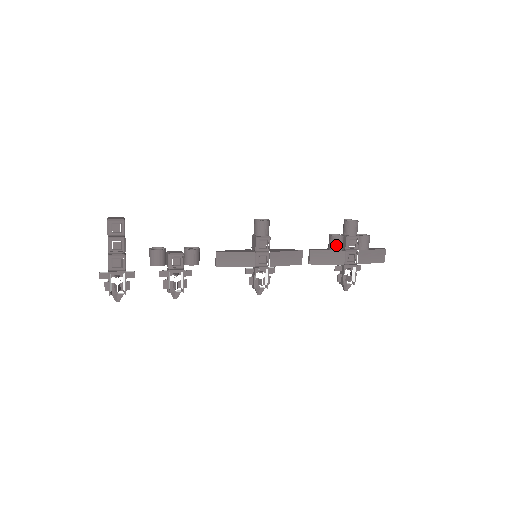
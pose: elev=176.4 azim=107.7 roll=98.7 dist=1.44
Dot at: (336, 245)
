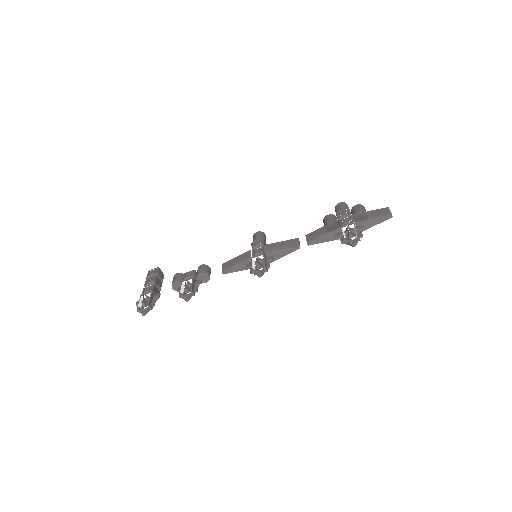
Dot at: (327, 221)
